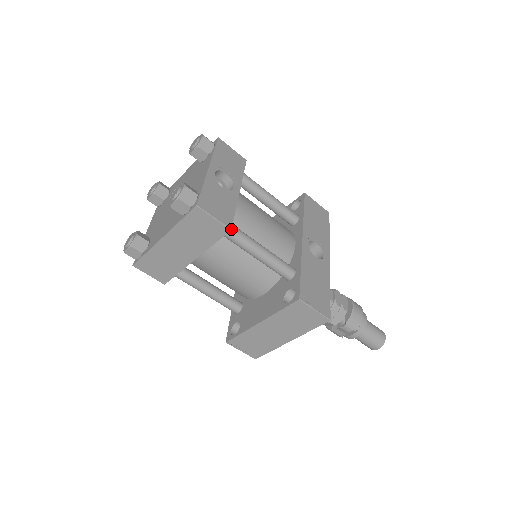
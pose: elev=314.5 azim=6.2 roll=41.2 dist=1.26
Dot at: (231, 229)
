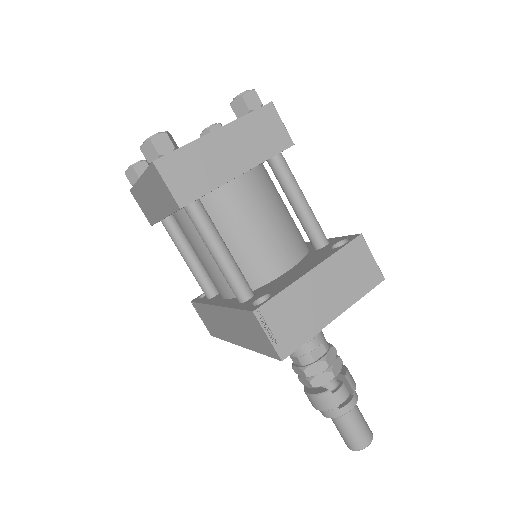
Dot at: (294, 144)
